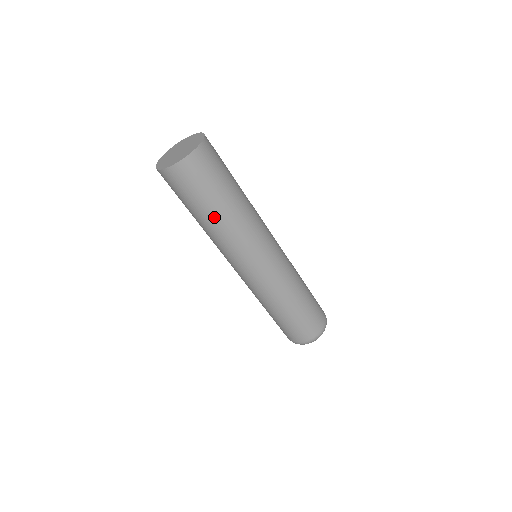
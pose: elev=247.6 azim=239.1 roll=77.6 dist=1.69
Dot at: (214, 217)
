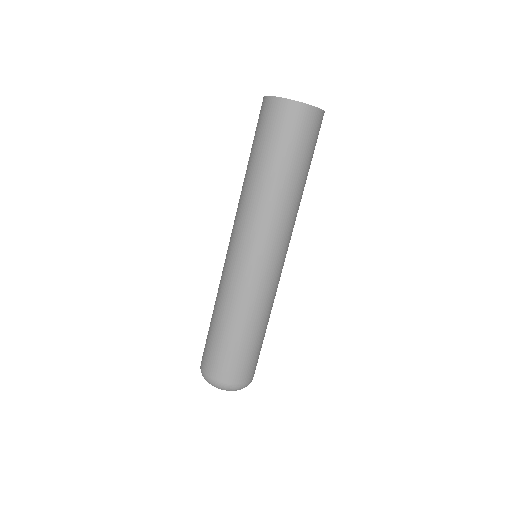
Dot at: (275, 176)
